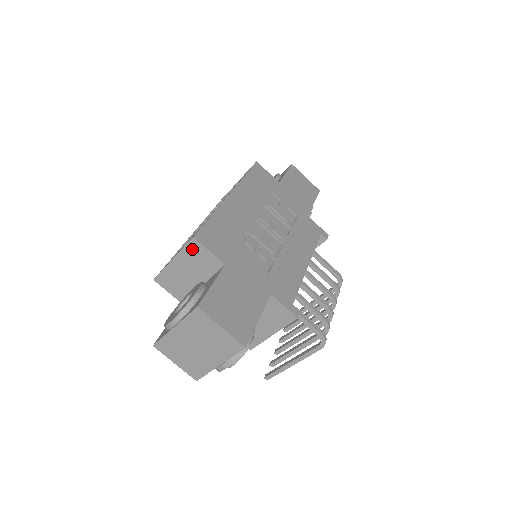
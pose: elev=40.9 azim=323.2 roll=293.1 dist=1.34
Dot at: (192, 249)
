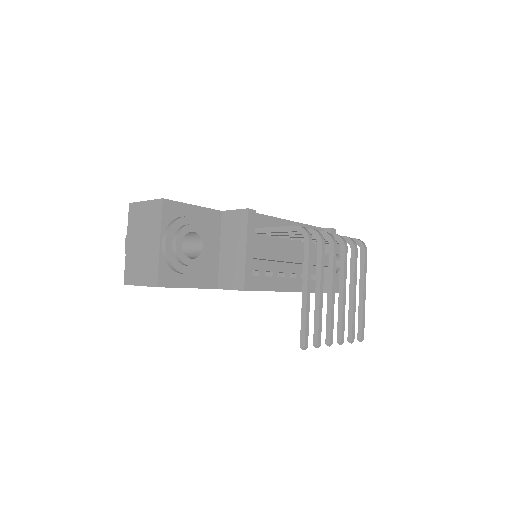
Dot at: occluded
